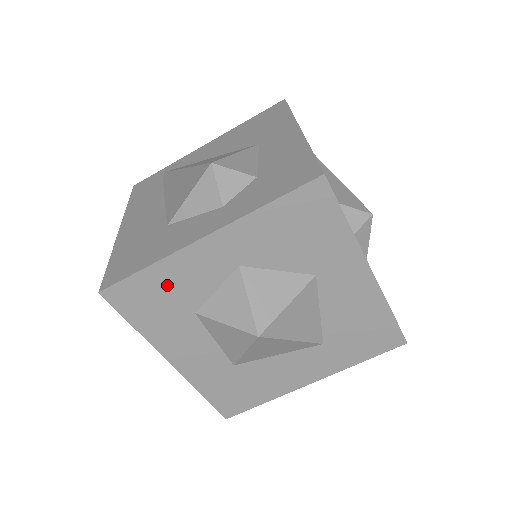
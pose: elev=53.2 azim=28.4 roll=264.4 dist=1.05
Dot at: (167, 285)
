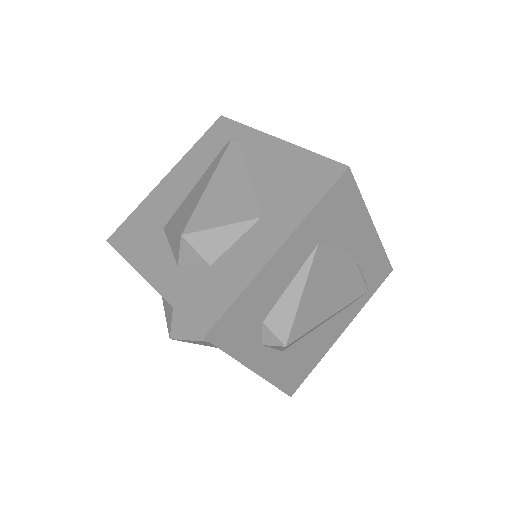
Dot at: occluded
